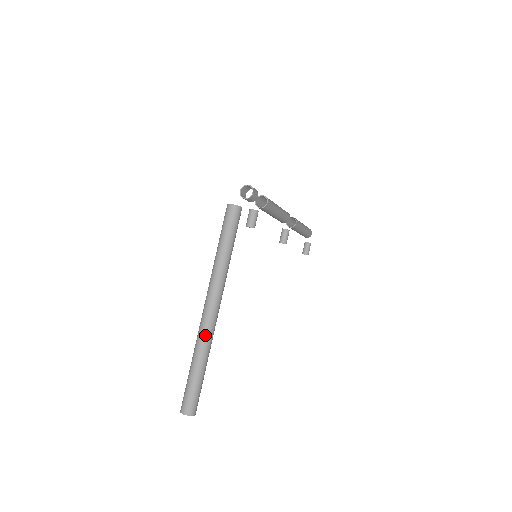
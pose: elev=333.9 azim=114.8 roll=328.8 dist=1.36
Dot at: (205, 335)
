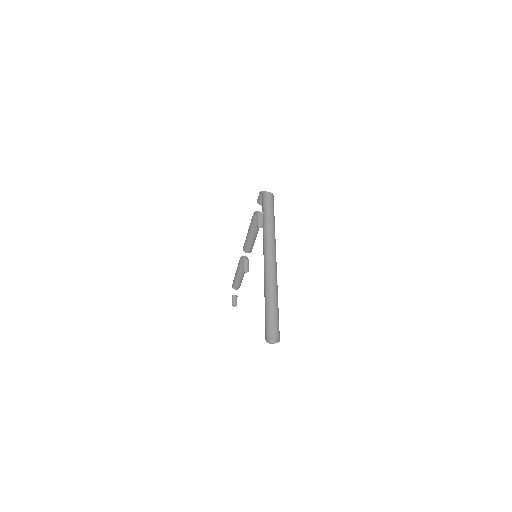
Dot at: (274, 275)
